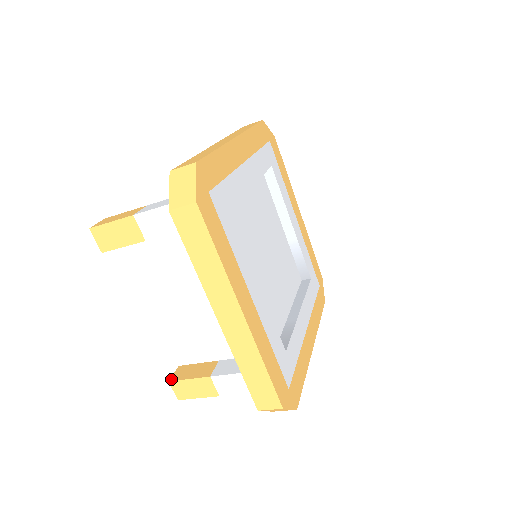
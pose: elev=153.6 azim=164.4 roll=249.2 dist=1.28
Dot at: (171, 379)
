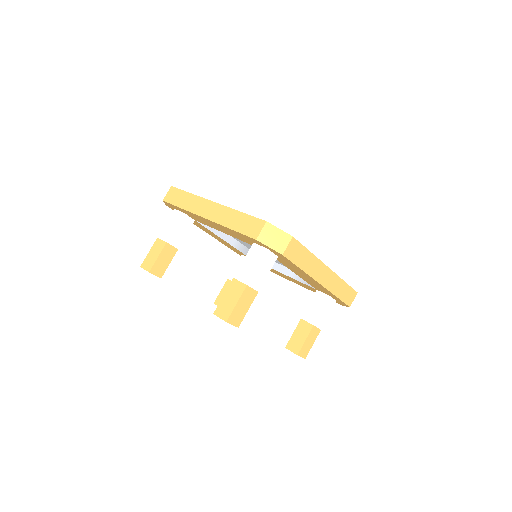
Dot at: (215, 313)
